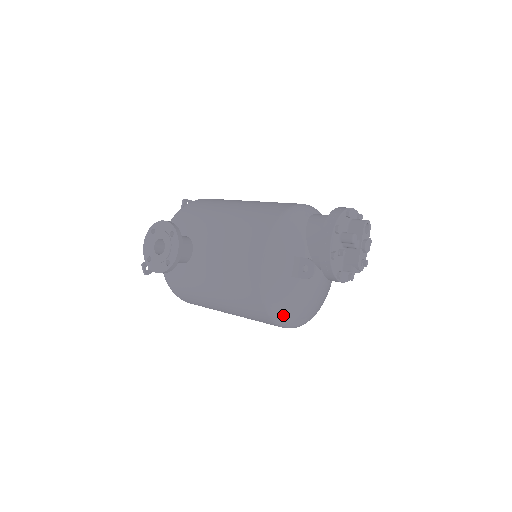
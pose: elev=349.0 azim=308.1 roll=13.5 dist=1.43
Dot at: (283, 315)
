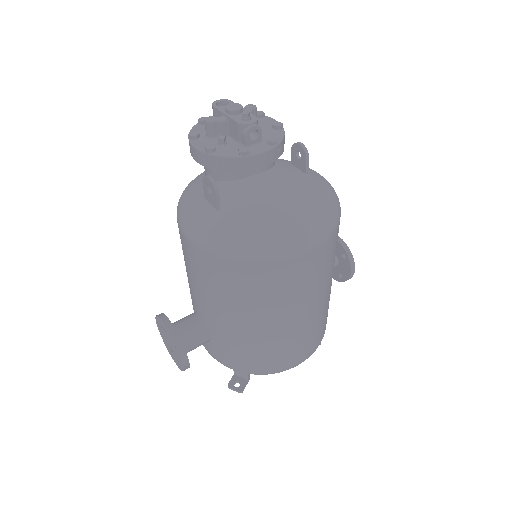
Dot at: (259, 244)
